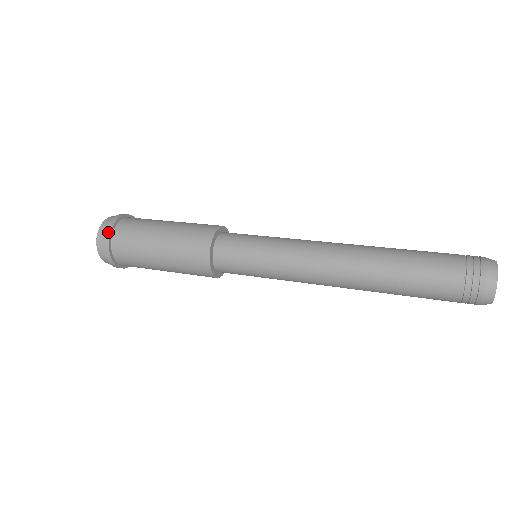
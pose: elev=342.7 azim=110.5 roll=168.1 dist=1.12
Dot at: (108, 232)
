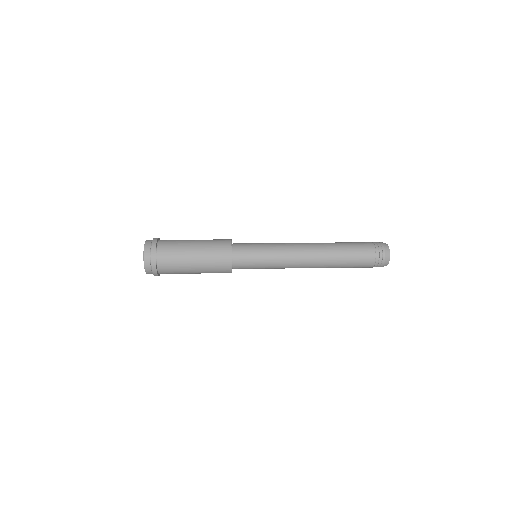
Dot at: (154, 257)
